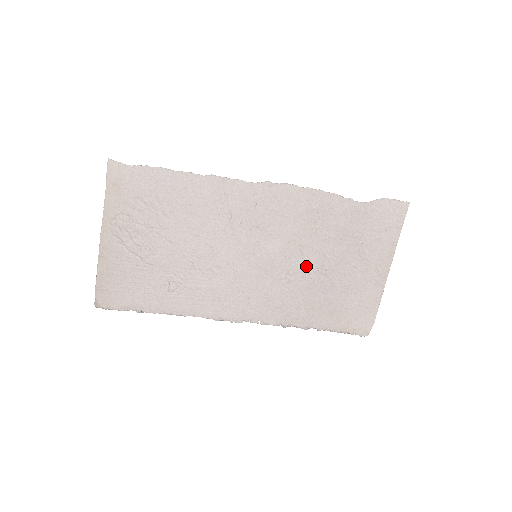
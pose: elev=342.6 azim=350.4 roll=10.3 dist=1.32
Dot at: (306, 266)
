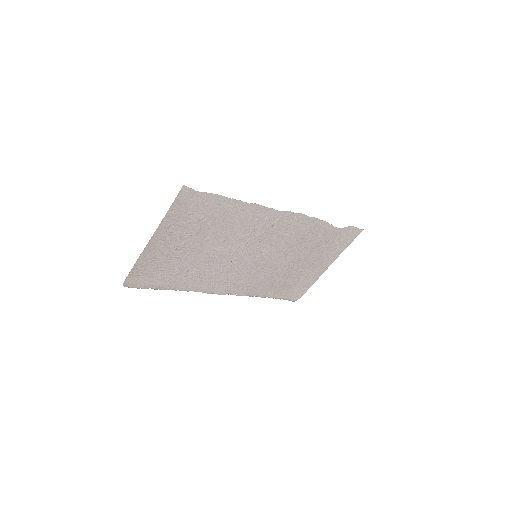
Dot at: (284, 263)
